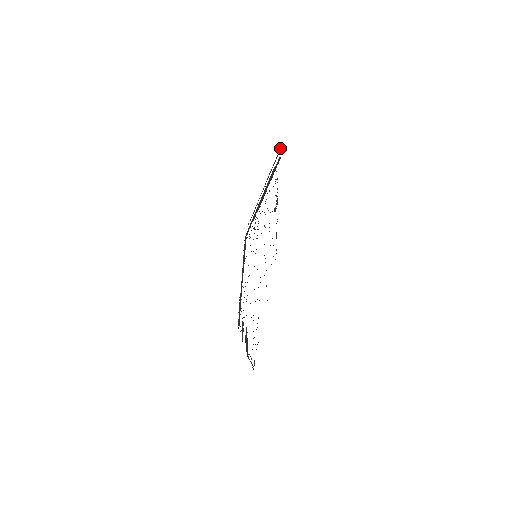
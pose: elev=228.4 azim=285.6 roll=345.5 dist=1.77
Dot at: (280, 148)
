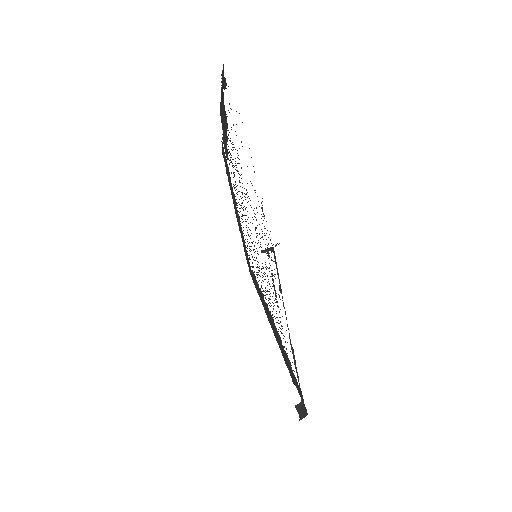
Dot at: occluded
